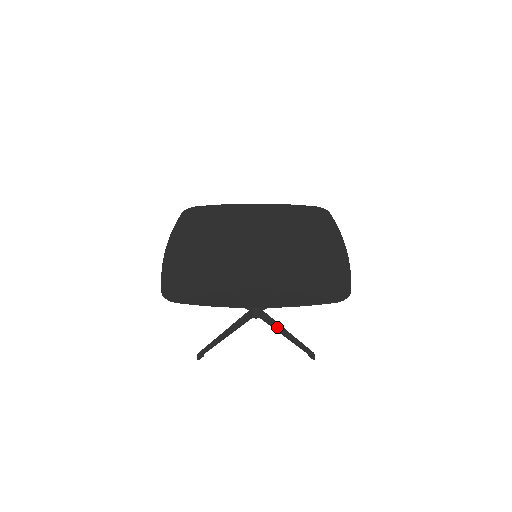
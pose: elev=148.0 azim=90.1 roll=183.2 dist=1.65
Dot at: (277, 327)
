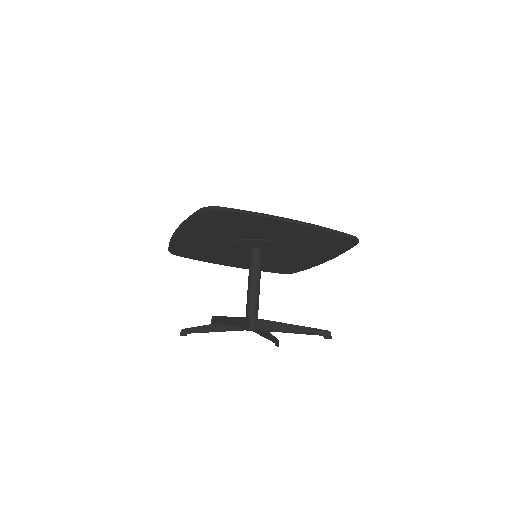
Dot at: (281, 326)
